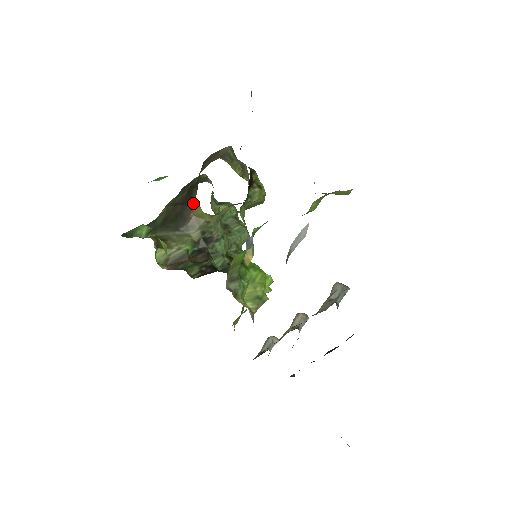
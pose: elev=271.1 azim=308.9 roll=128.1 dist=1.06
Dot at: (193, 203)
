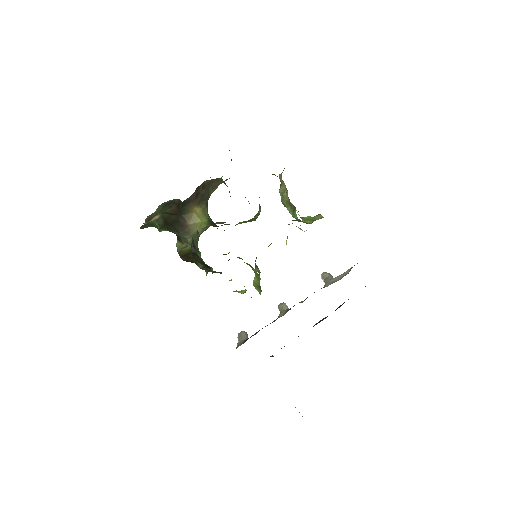
Dot at: (190, 214)
